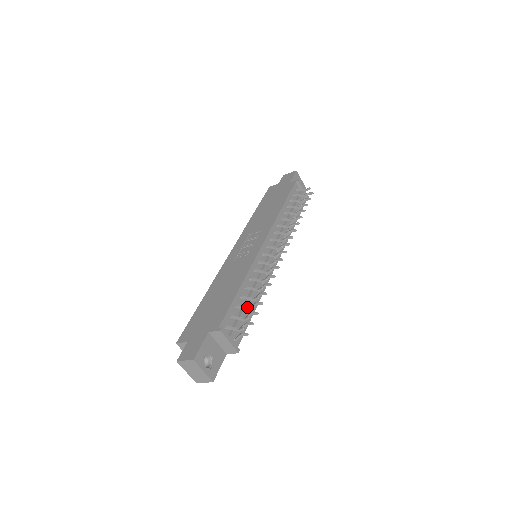
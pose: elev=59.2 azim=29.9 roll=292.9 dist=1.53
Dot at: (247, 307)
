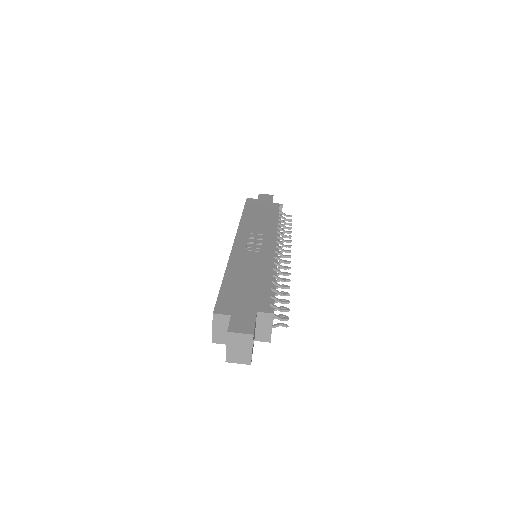
Dot at: (281, 300)
